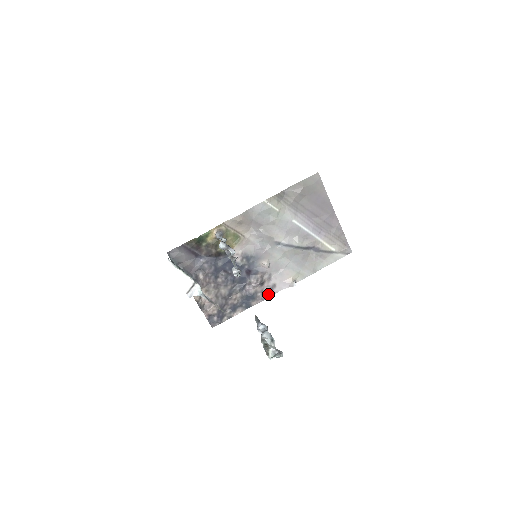
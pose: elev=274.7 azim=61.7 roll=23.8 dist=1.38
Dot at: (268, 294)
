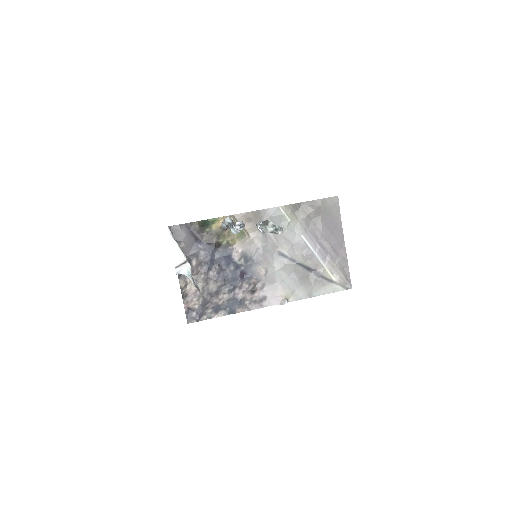
Dot at: (256, 305)
